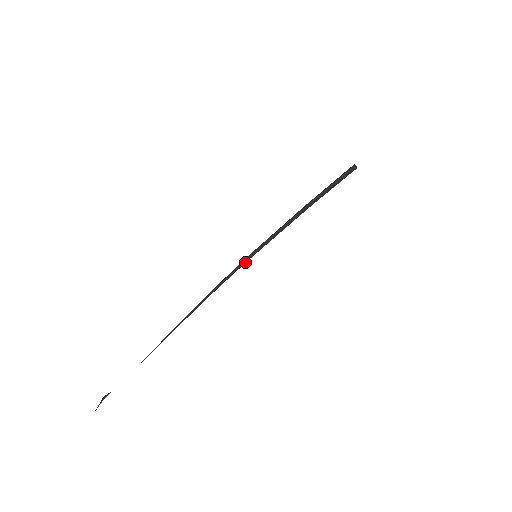
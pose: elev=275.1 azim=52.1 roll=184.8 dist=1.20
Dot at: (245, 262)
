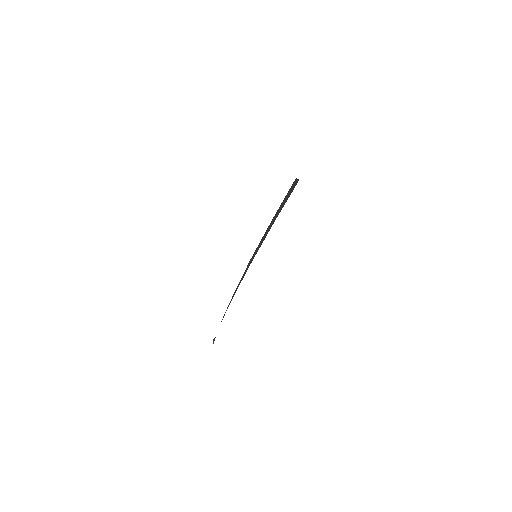
Dot at: (251, 262)
